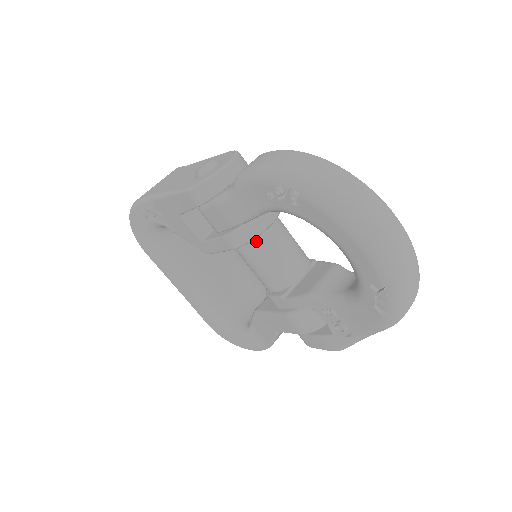
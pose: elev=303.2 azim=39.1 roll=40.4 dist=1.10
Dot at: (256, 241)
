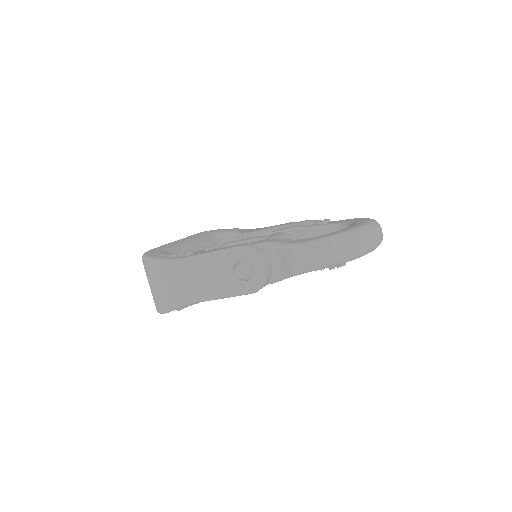
Dot at: occluded
